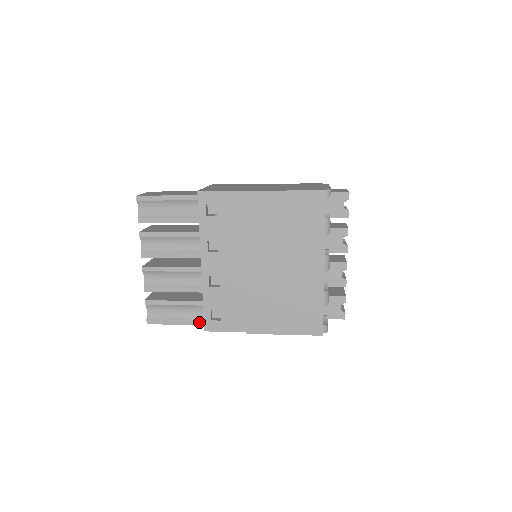
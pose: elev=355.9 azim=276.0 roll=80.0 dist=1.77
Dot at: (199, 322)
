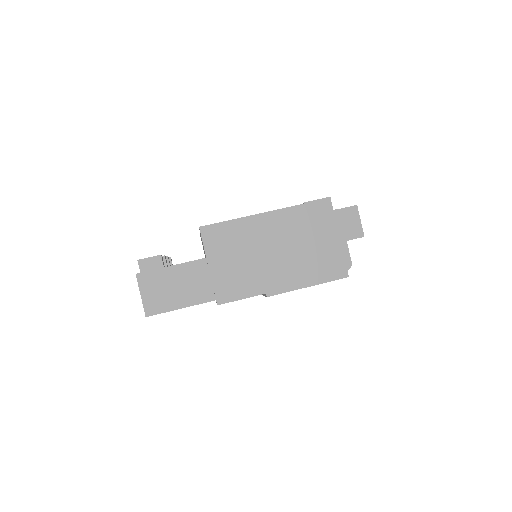
Dot at: occluded
